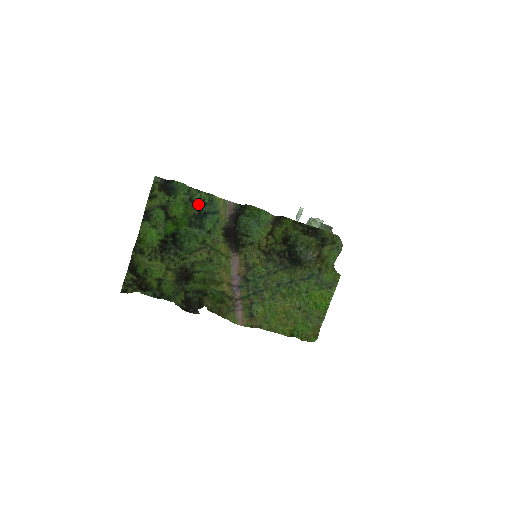
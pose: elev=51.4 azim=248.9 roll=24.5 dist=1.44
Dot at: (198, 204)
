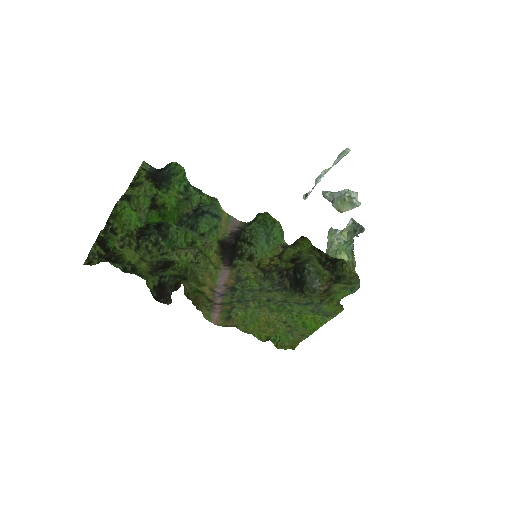
Dot at: (195, 205)
